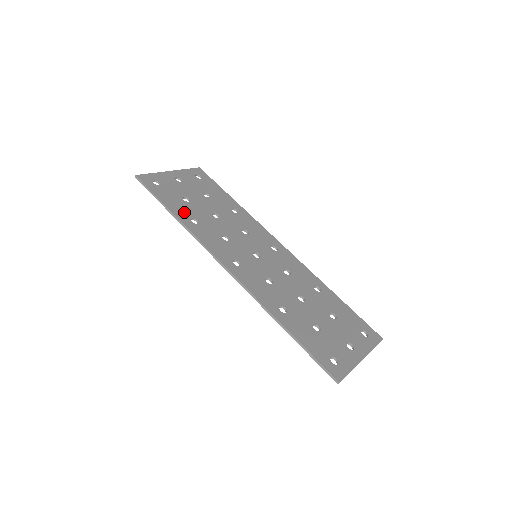
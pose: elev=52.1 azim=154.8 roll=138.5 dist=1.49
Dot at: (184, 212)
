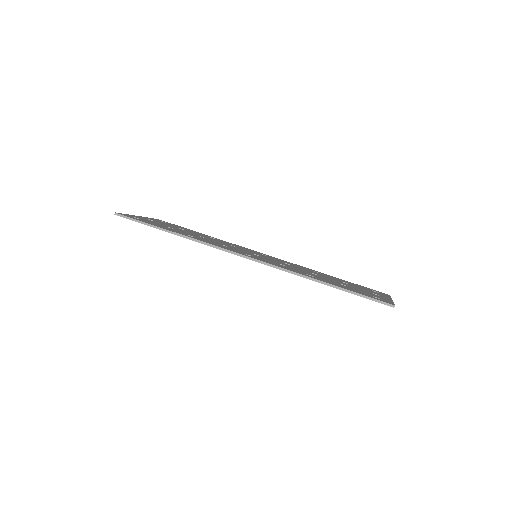
Dot at: (177, 231)
